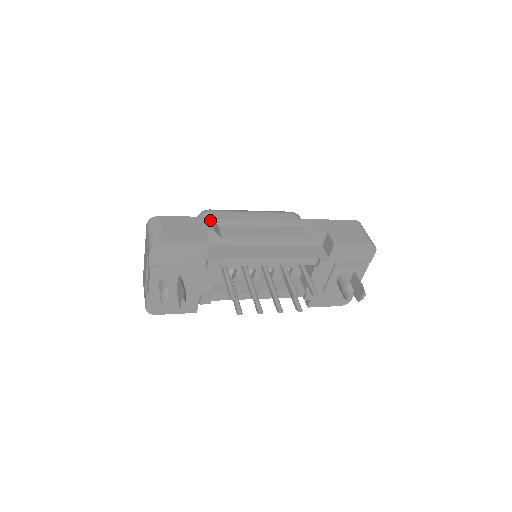
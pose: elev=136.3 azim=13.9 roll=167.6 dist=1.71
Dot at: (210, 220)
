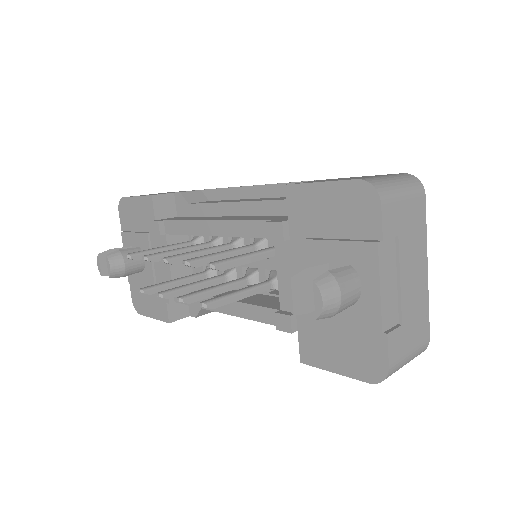
Dot at: (197, 190)
